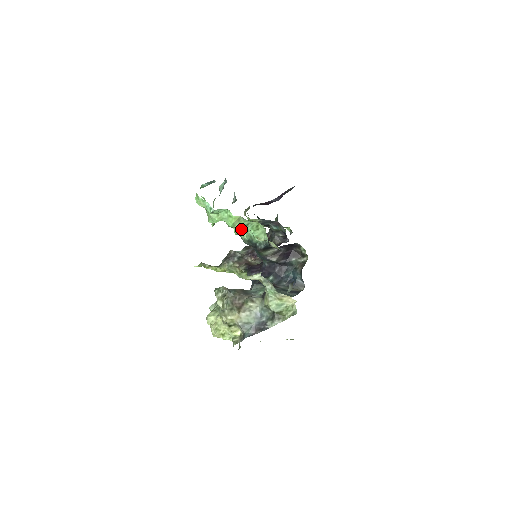
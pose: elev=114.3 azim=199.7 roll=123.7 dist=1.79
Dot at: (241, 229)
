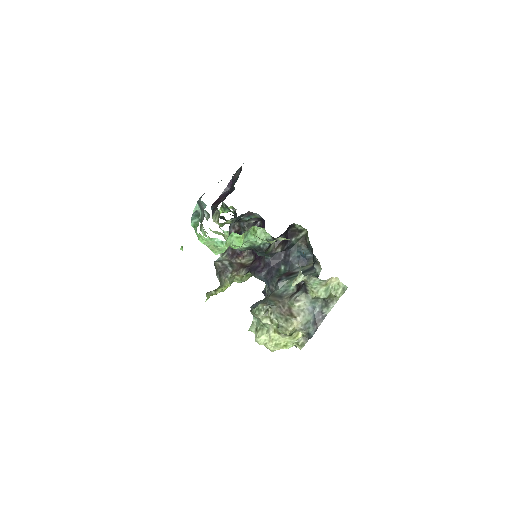
Dot at: (243, 242)
